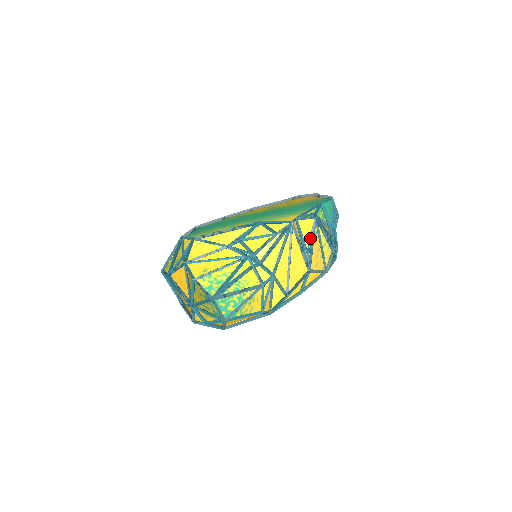
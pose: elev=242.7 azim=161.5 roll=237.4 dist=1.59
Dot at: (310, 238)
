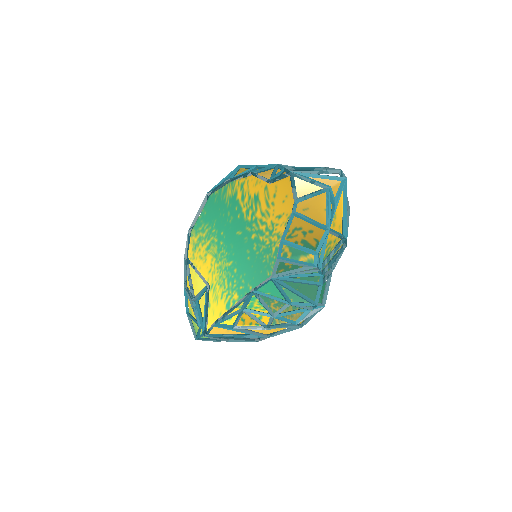
Dot at: occluded
